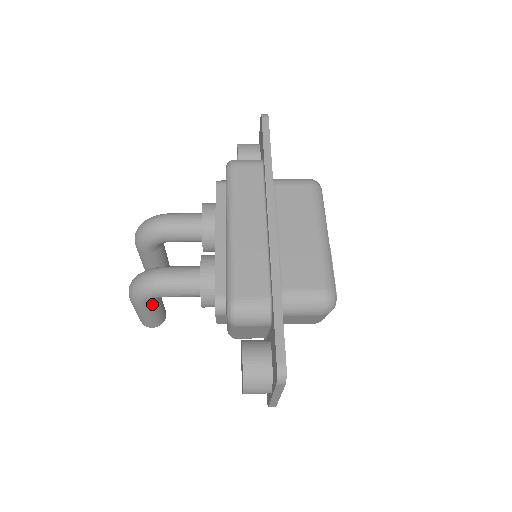
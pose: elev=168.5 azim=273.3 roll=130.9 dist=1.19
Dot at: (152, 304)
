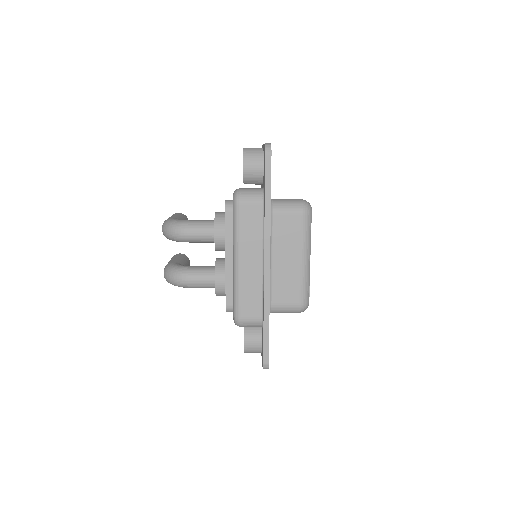
Dot at: occluded
